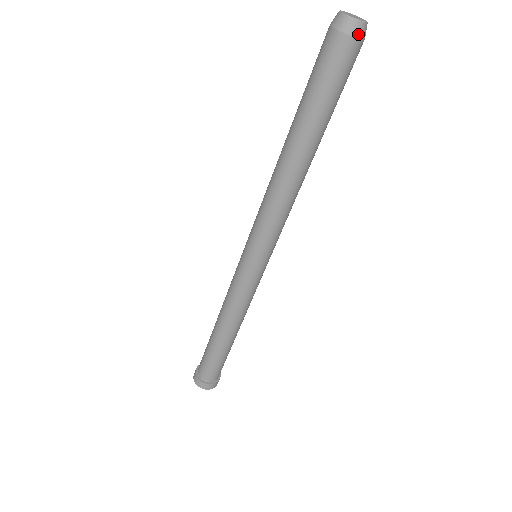
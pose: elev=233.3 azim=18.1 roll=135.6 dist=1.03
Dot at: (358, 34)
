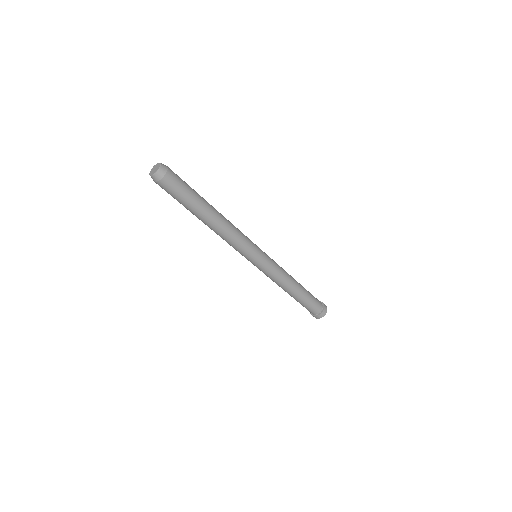
Dot at: (164, 173)
